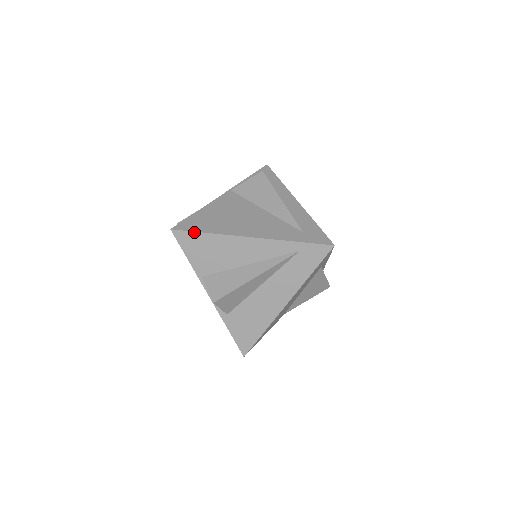
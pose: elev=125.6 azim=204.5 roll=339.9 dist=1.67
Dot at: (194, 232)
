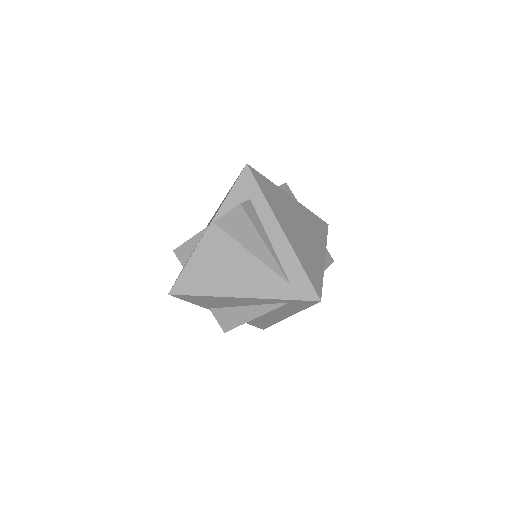
Dot at: (189, 295)
